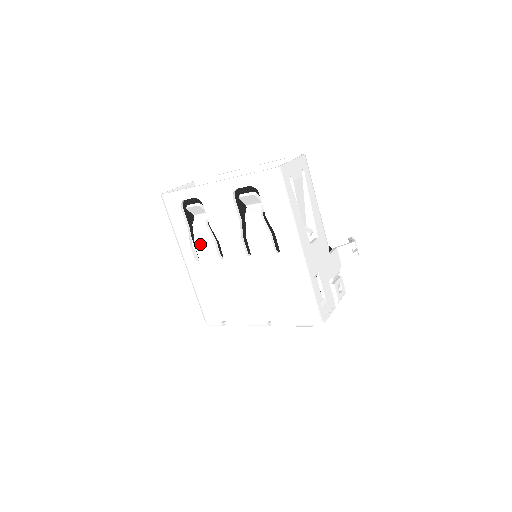
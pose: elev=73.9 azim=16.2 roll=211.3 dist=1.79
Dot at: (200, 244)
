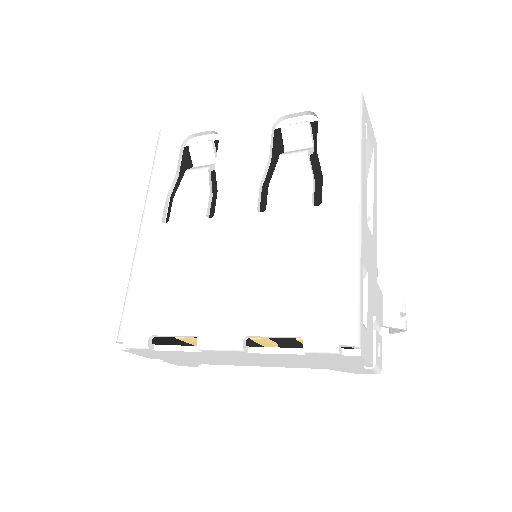
Dot at: (184, 196)
